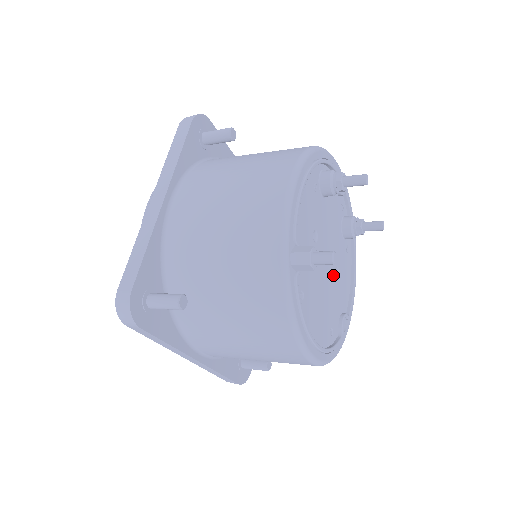
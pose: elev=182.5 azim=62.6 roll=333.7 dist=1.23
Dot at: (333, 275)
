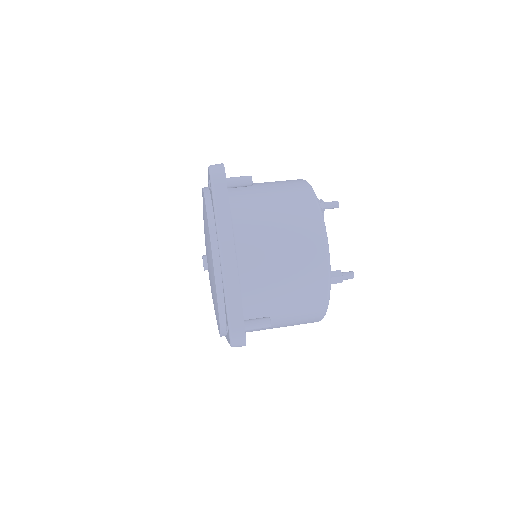
Dot at: occluded
